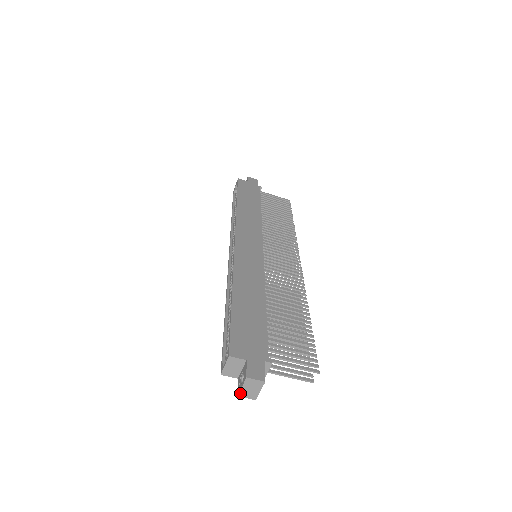
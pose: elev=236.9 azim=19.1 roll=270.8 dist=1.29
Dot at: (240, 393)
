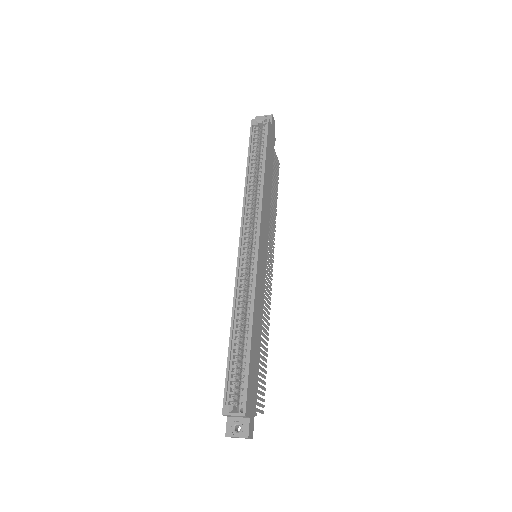
Dot at: occluded
